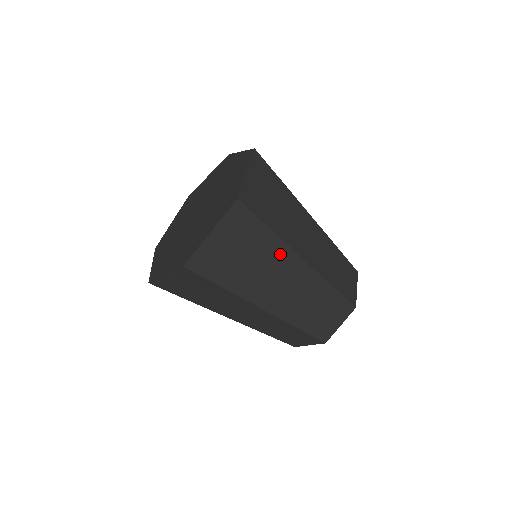
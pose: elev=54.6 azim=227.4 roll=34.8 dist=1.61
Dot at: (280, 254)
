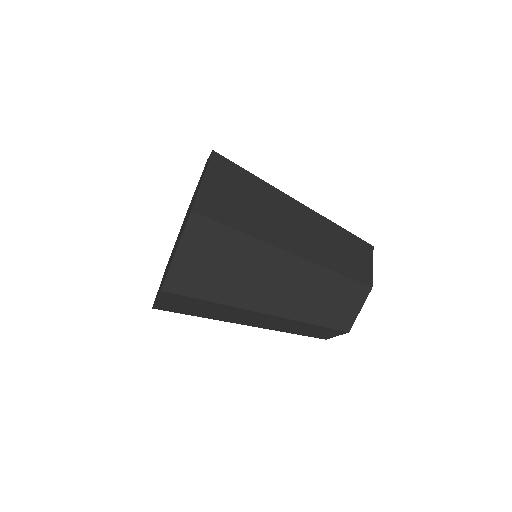
Dot at: (260, 254)
